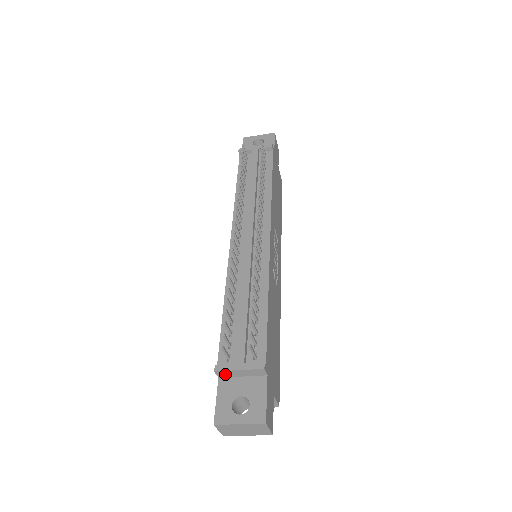
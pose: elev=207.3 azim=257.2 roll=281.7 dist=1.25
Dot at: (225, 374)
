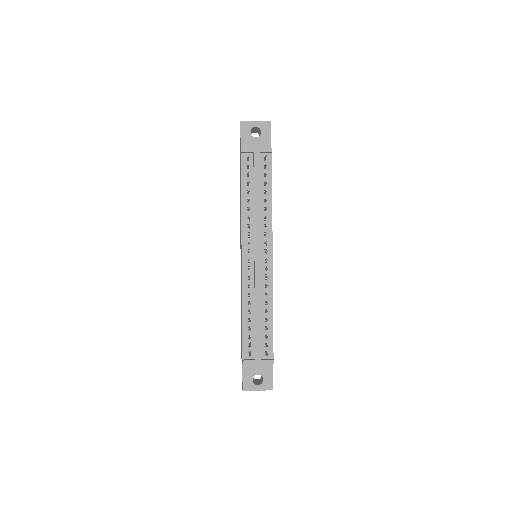
Dot at: (248, 363)
